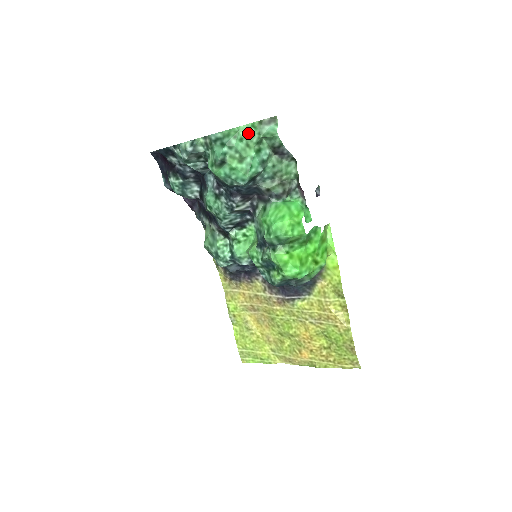
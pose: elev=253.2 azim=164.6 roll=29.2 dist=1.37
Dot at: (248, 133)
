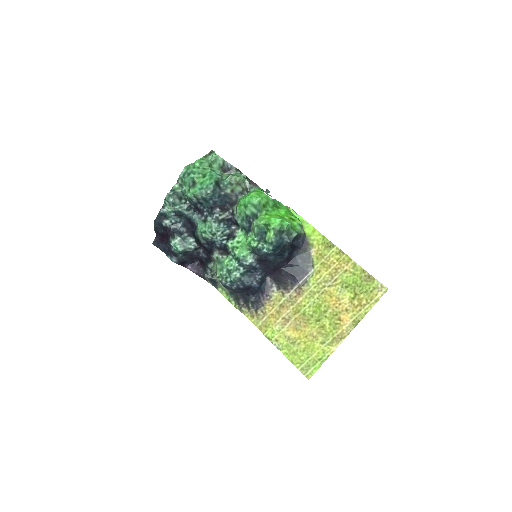
Dot at: (201, 163)
